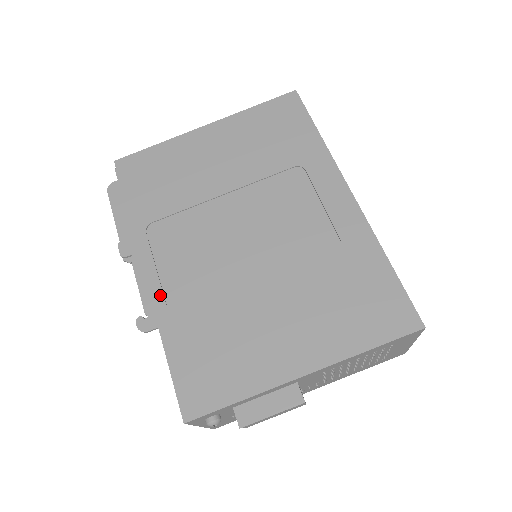
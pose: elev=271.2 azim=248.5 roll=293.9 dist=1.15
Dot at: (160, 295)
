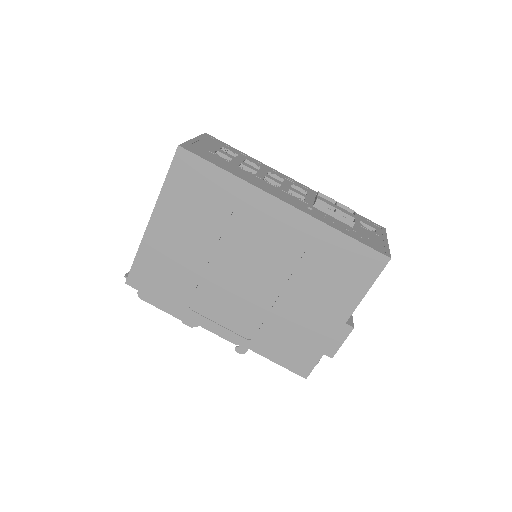
Dot at: (236, 336)
